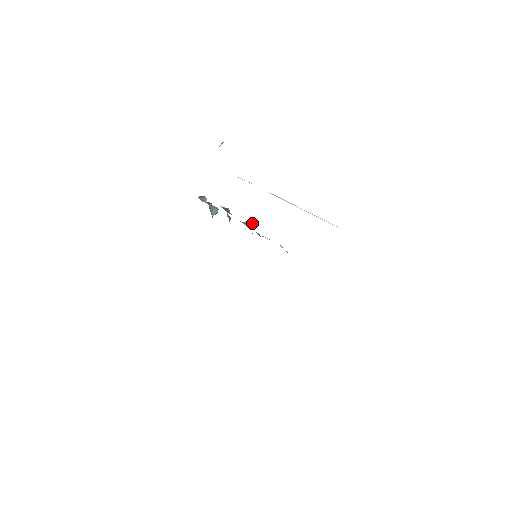
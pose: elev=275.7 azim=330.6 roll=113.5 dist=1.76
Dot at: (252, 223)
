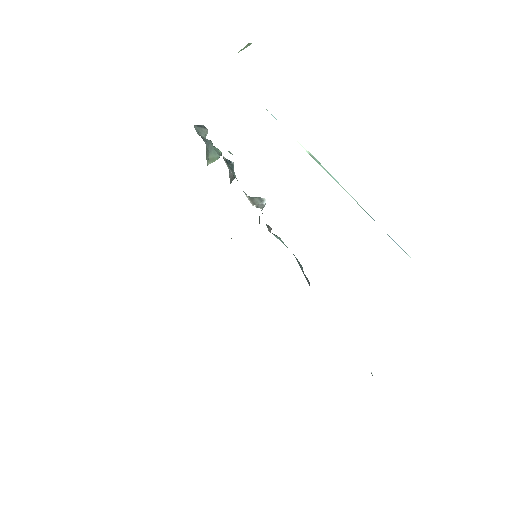
Dot at: (264, 204)
